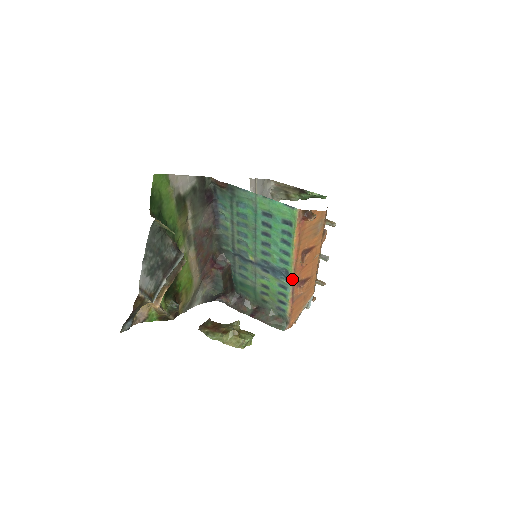
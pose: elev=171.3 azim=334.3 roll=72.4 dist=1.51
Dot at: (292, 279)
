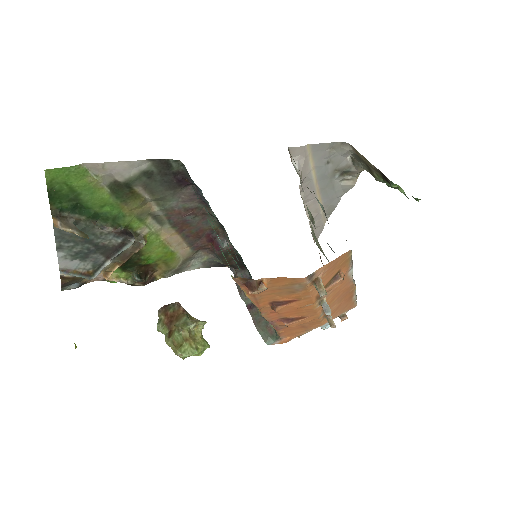
Dot at: (264, 317)
